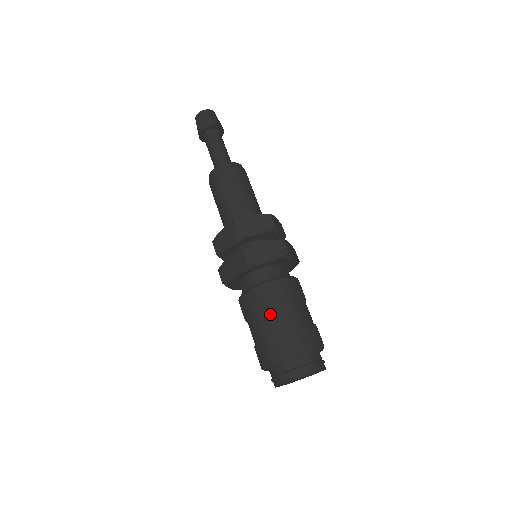
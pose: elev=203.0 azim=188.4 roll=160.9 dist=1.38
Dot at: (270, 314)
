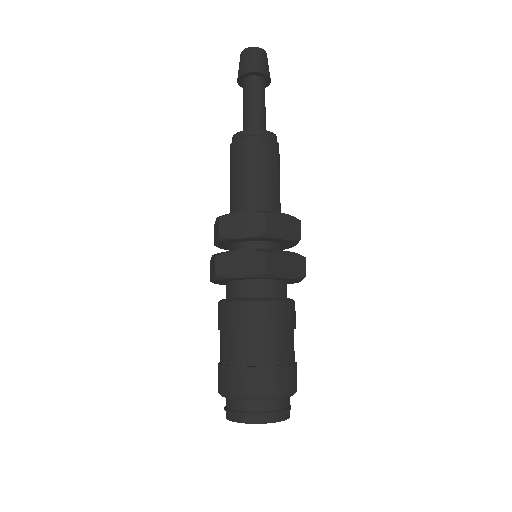
Dot at: (228, 340)
